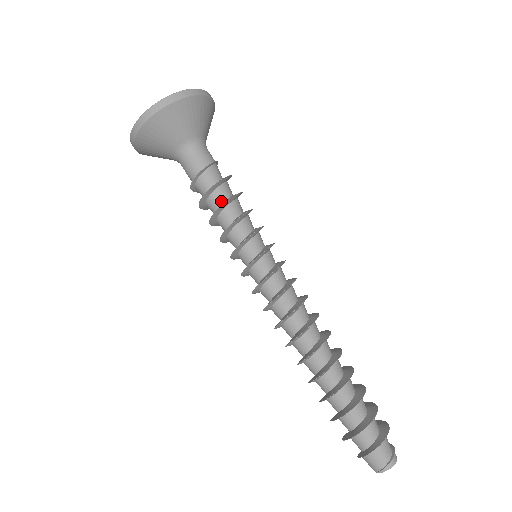
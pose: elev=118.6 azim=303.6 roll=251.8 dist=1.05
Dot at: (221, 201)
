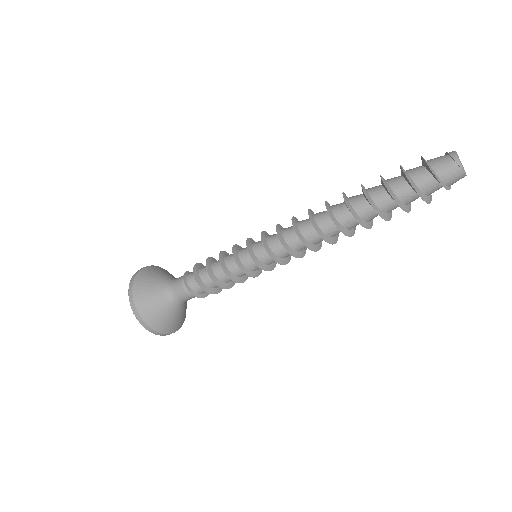
Dot at: occluded
